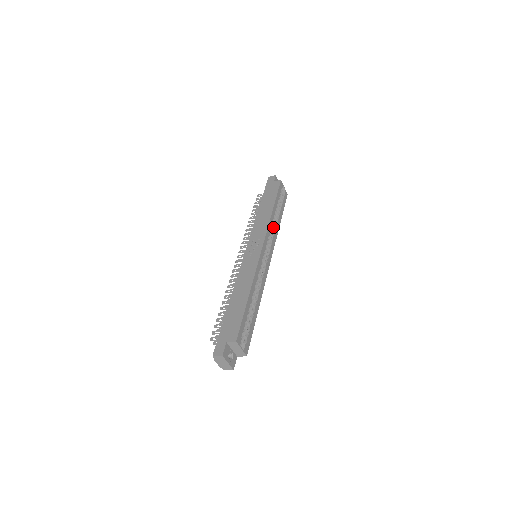
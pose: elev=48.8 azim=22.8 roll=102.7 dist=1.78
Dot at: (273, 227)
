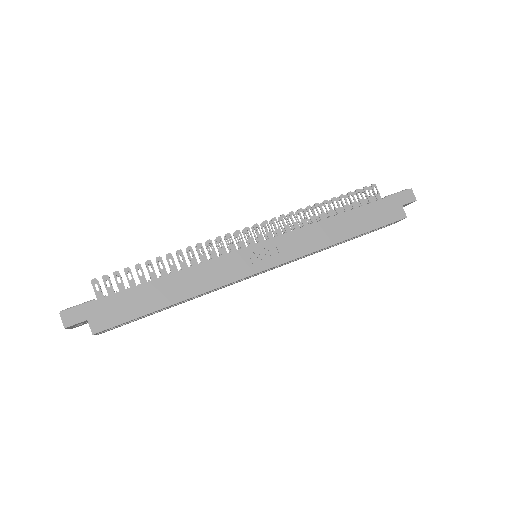
Dot at: occluded
